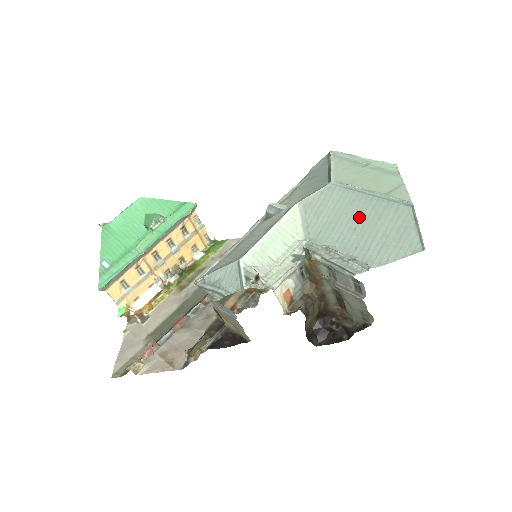
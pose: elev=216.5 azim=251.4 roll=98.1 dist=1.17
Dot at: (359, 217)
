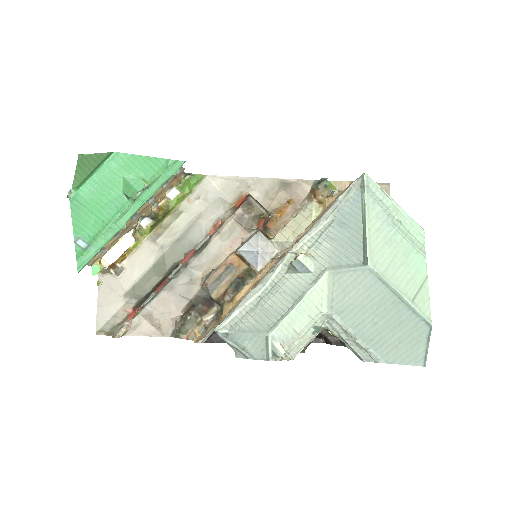
Dot at: (383, 314)
